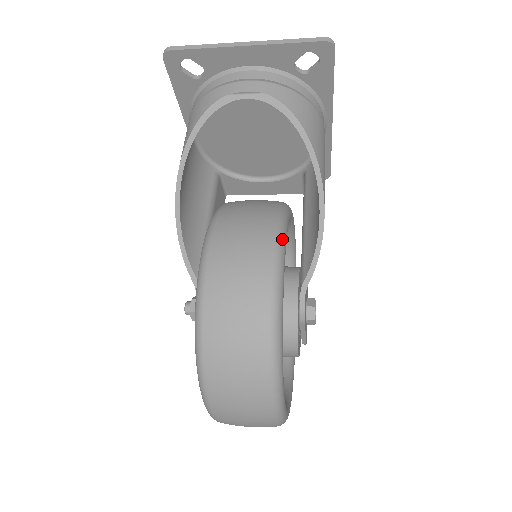
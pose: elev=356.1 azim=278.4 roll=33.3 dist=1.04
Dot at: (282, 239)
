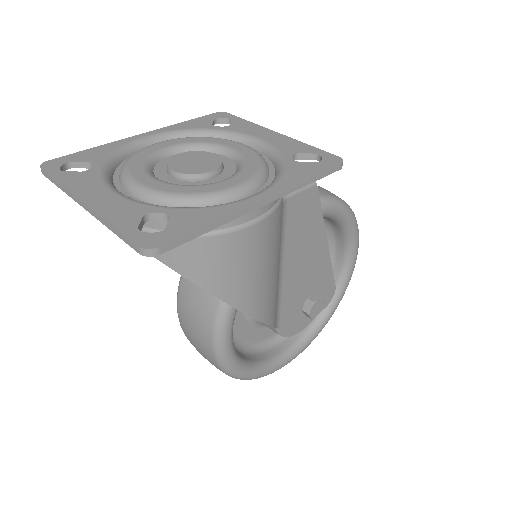
Dot at: (220, 329)
